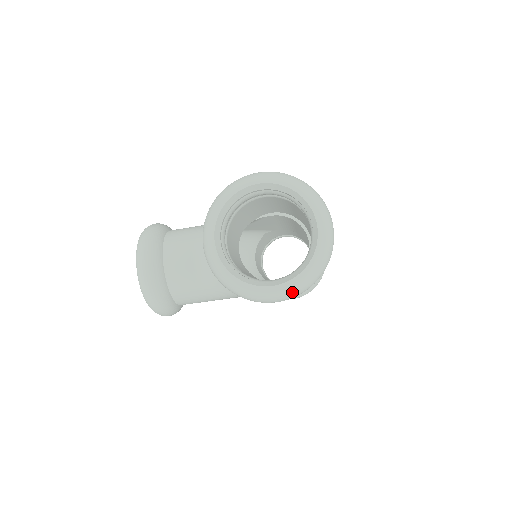
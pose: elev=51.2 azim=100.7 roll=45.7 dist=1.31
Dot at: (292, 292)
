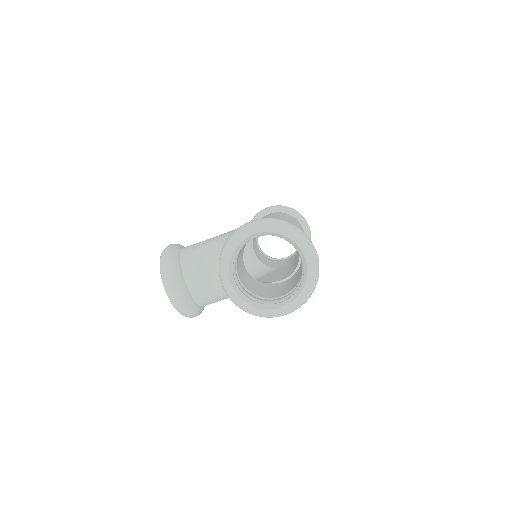
Dot at: (295, 308)
